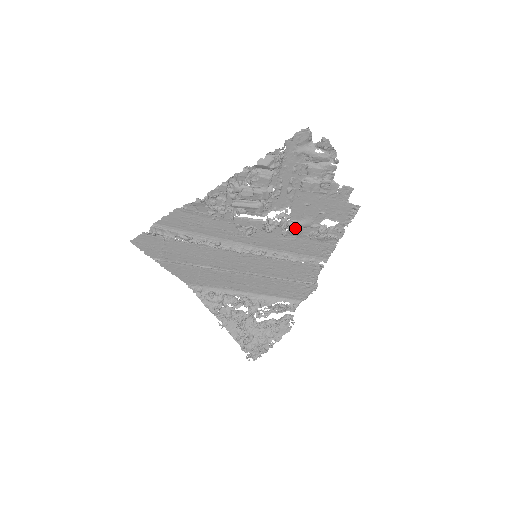
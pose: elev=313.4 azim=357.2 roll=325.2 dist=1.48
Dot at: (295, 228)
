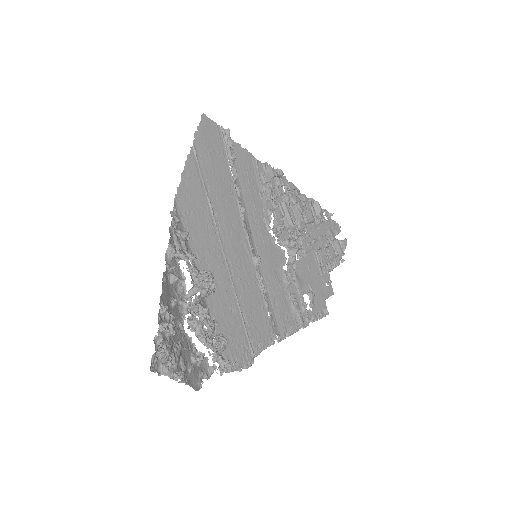
Dot at: (290, 275)
